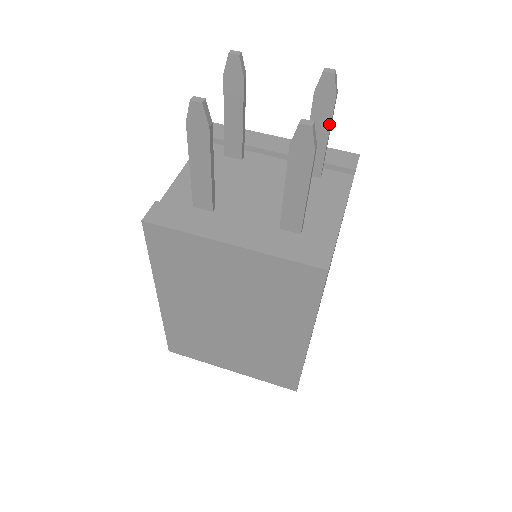
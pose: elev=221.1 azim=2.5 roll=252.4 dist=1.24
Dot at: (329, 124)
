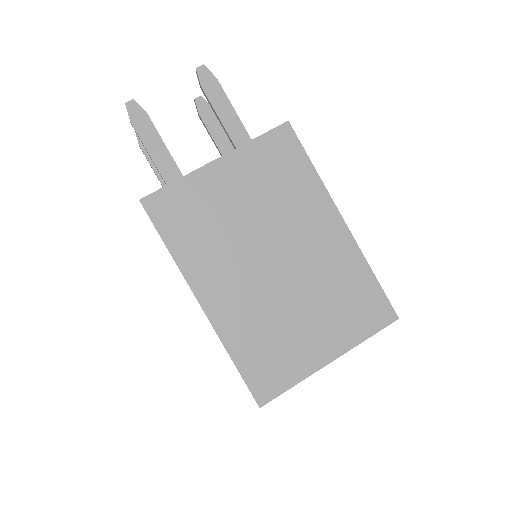
Dot at: (222, 127)
